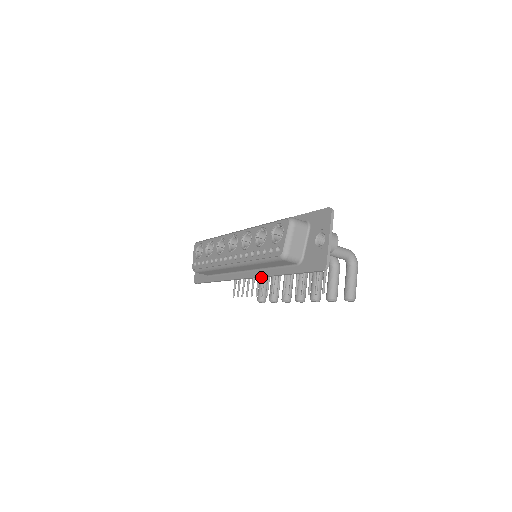
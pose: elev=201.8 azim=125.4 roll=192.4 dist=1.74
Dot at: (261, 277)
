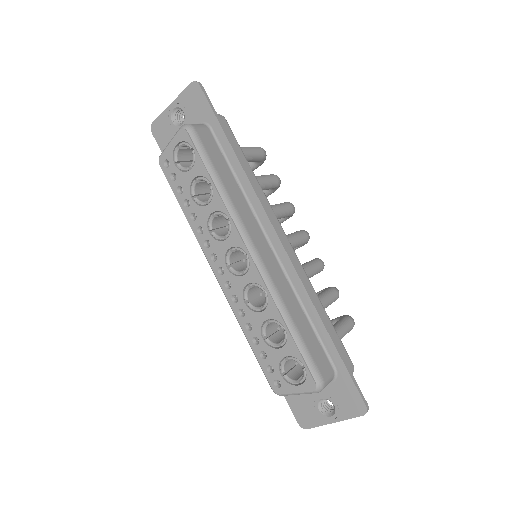
Dot at: occluded
